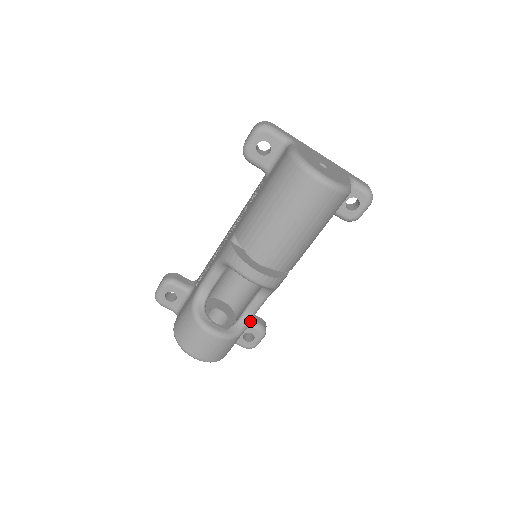
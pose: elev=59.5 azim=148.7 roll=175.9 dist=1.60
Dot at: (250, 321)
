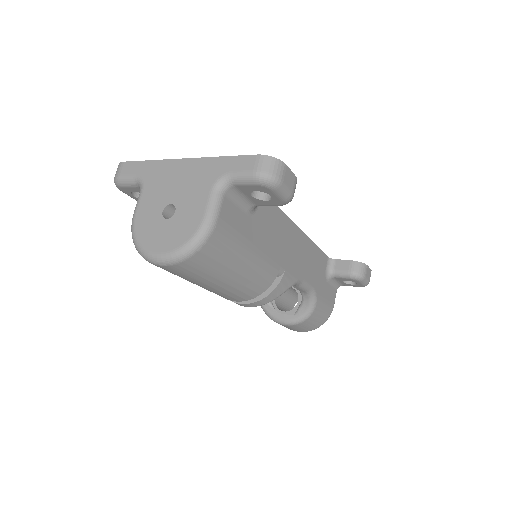
Dot at: (313, 296)
